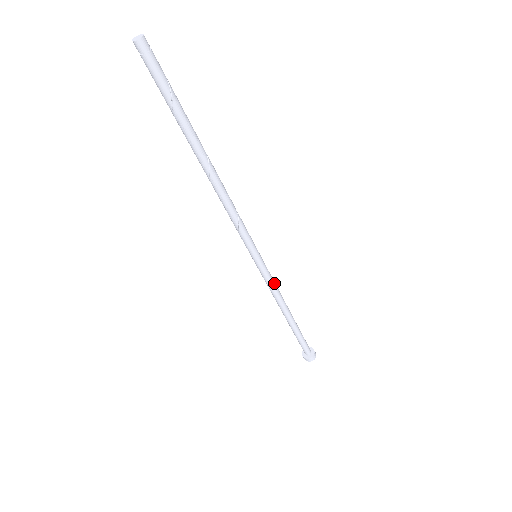
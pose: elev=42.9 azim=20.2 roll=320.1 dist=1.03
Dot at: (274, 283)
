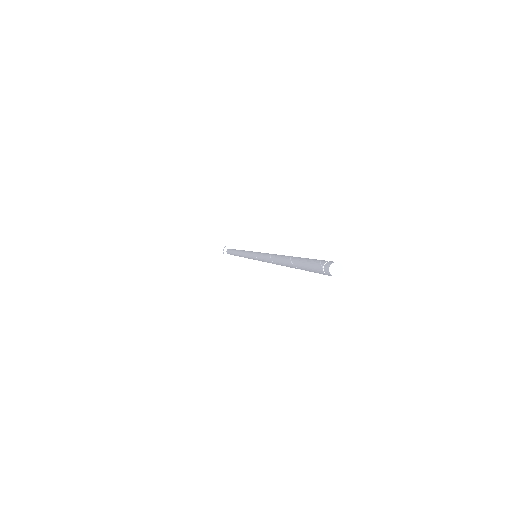
Dot at: occluded
